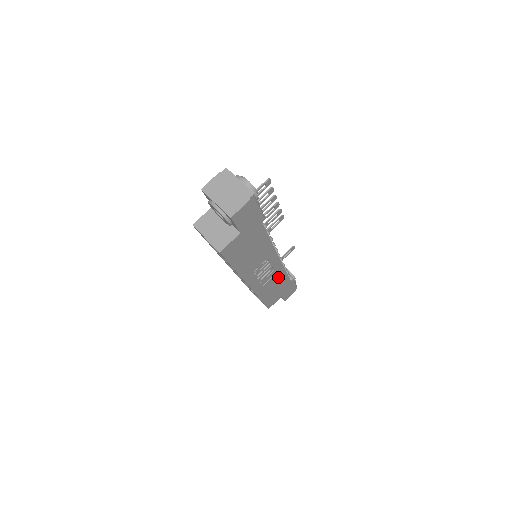
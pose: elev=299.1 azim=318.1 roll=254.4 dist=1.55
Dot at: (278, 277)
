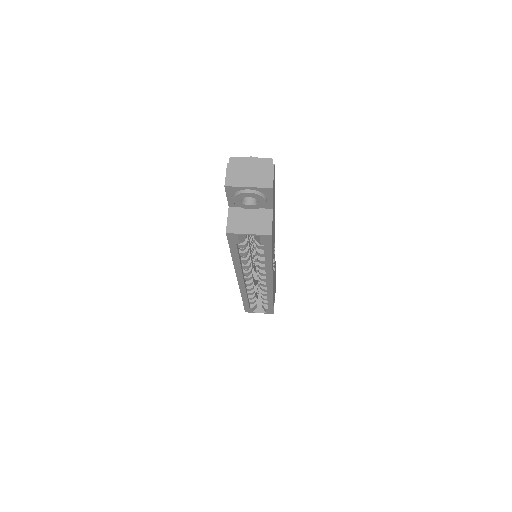
Dot at: occluded
